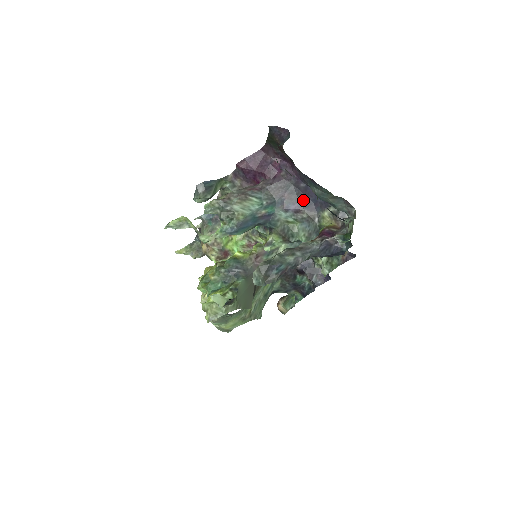
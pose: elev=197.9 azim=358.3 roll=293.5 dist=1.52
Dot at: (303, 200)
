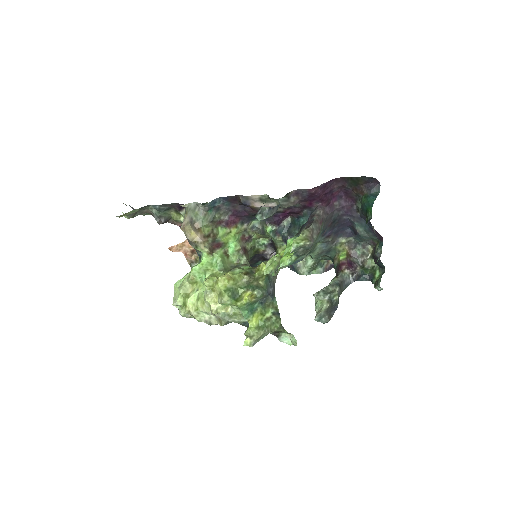
Dot at: (337, 228)
